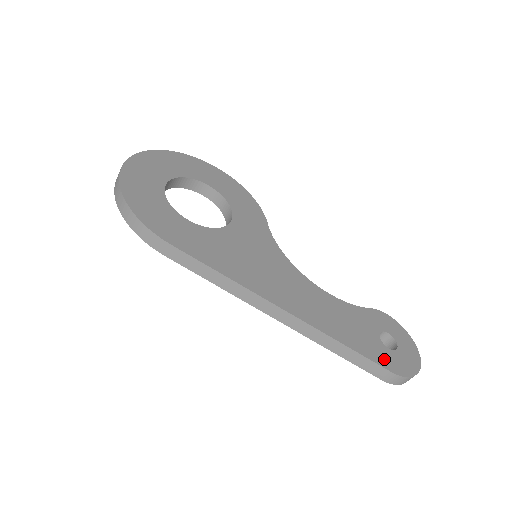
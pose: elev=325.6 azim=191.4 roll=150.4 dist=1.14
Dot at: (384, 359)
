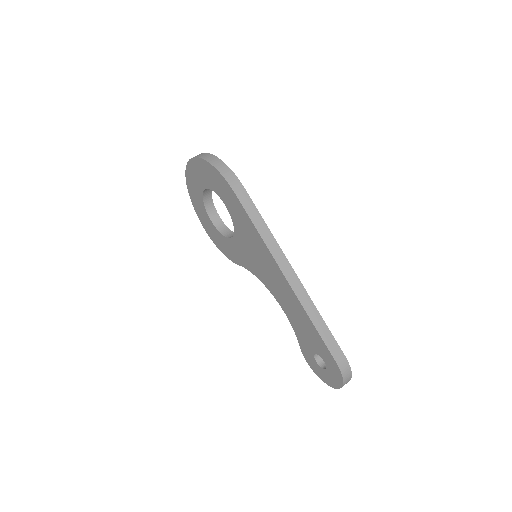
Dot at: occluded
